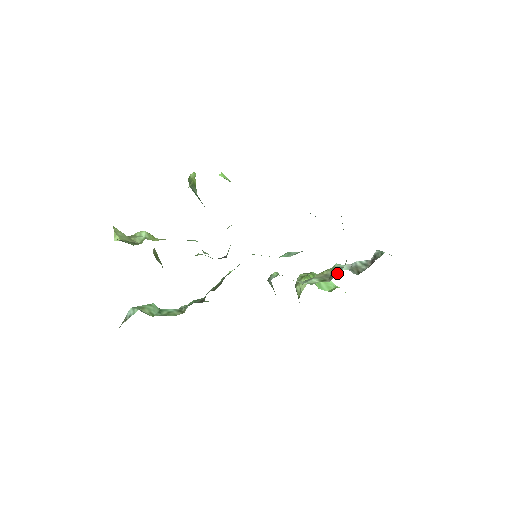
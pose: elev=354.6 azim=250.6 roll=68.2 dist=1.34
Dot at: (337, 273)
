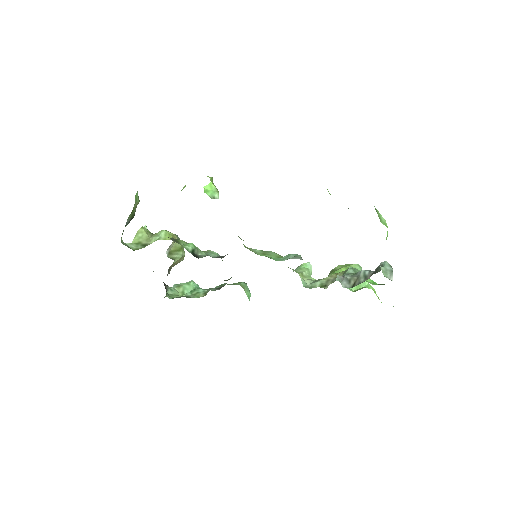
Dot at: occluded
